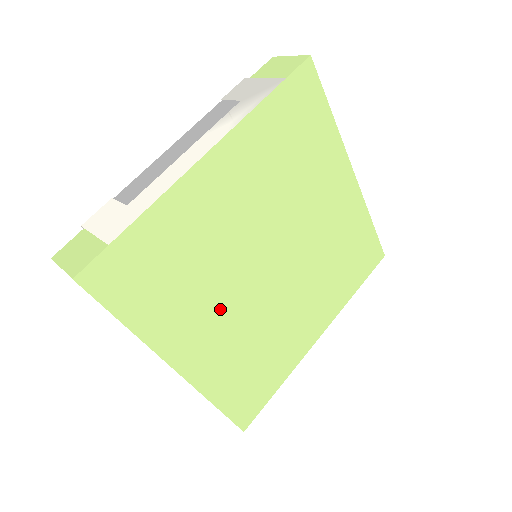
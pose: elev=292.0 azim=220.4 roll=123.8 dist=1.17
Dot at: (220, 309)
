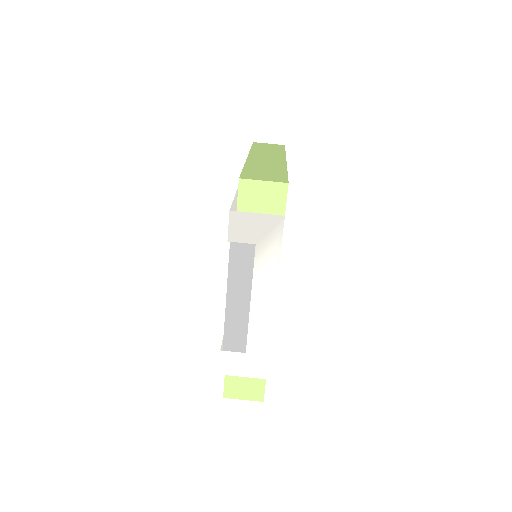
Dot at: occluded
